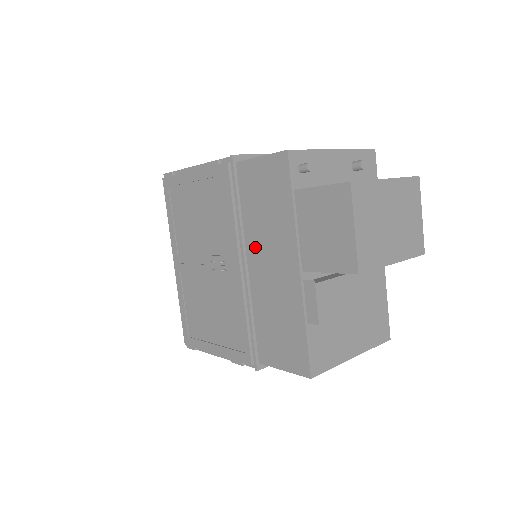
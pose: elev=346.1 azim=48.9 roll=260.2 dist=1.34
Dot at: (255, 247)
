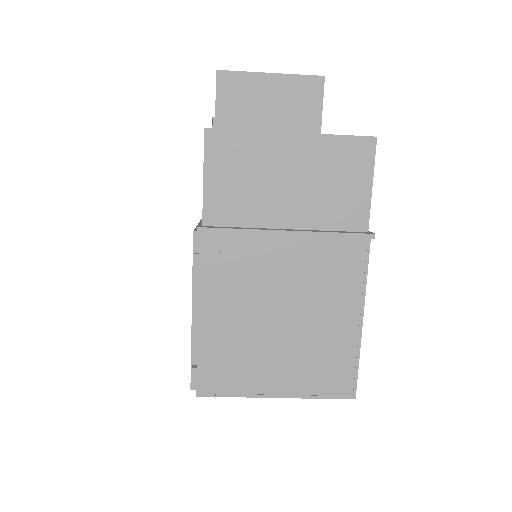
Dot at: occluded
